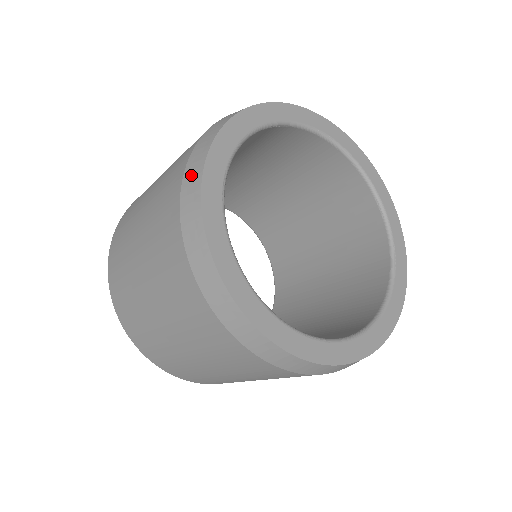
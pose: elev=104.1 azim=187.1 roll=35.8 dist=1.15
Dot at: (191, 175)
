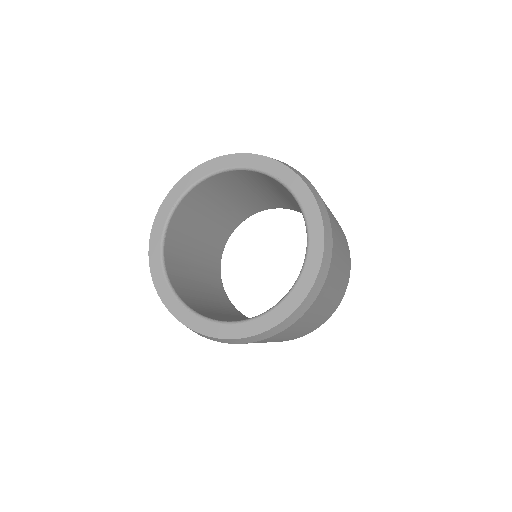
Dot at: occluded
